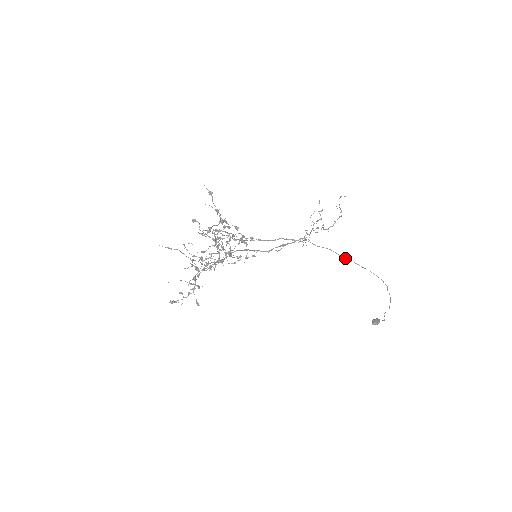
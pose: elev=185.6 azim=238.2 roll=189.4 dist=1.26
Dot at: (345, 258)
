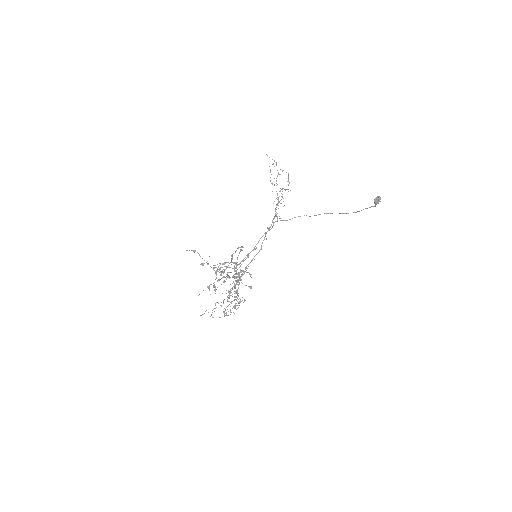
Dot at: occluded
